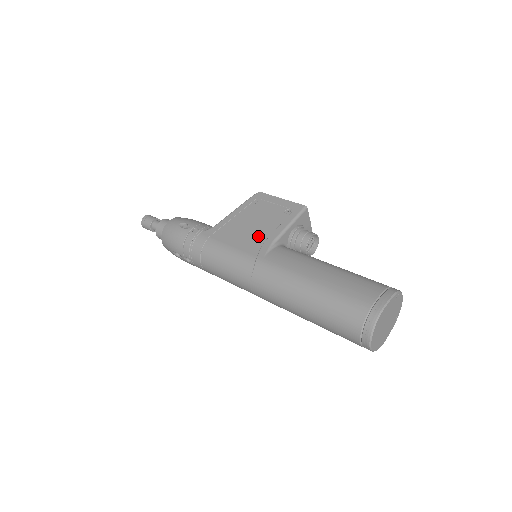
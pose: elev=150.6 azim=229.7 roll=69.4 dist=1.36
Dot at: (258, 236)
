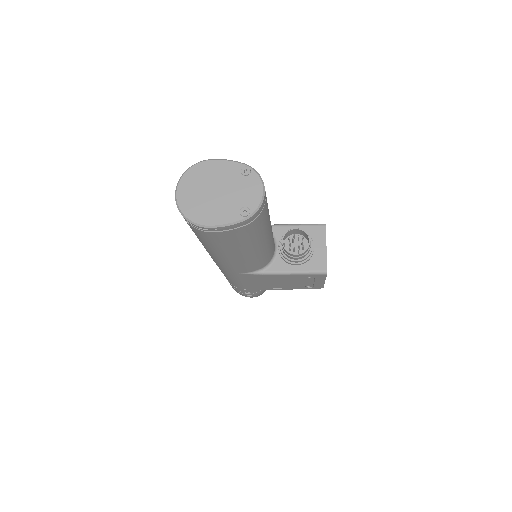
Dot at: occluded
